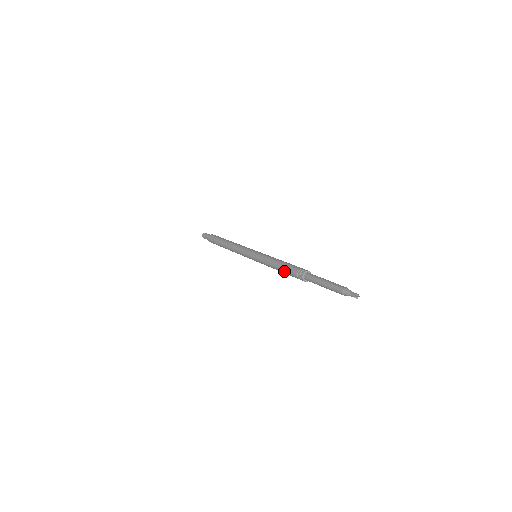
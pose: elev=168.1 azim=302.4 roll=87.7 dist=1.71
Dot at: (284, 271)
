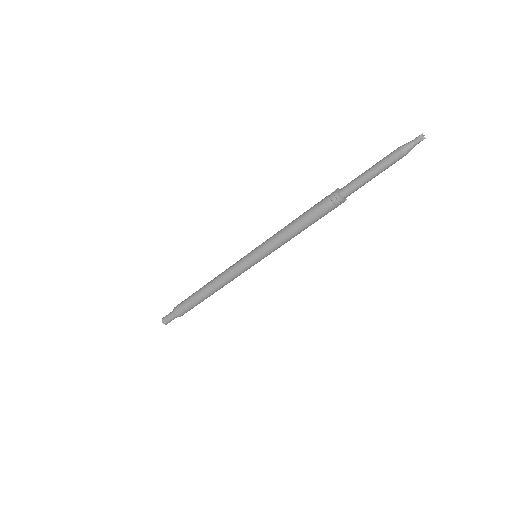
Dot at: (310, 220)
